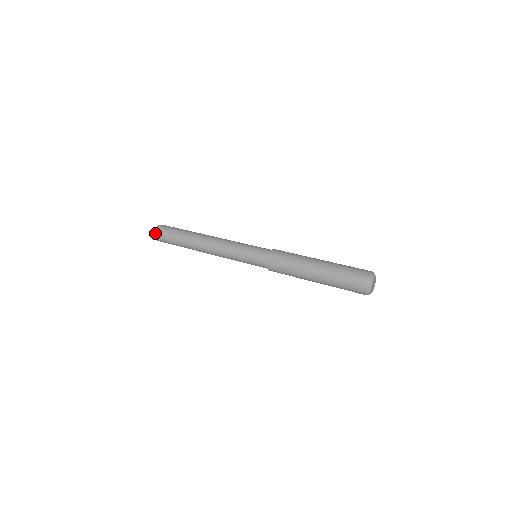
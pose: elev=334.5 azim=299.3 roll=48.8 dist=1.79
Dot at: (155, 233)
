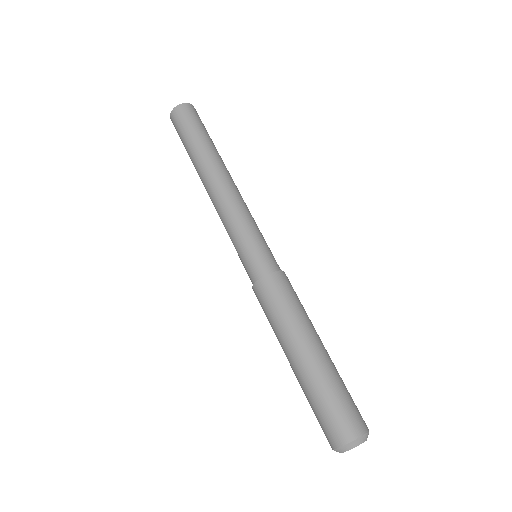
Dot at: occluded
